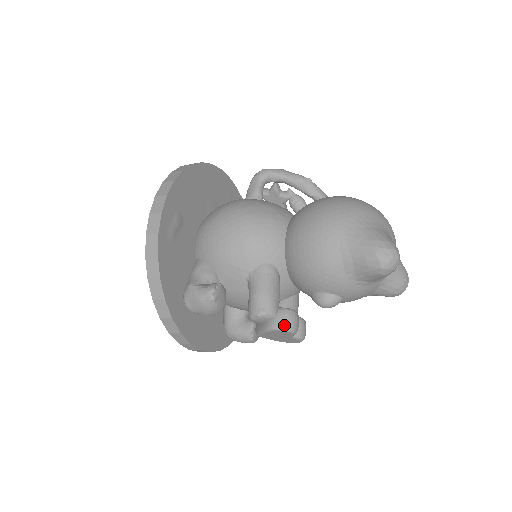
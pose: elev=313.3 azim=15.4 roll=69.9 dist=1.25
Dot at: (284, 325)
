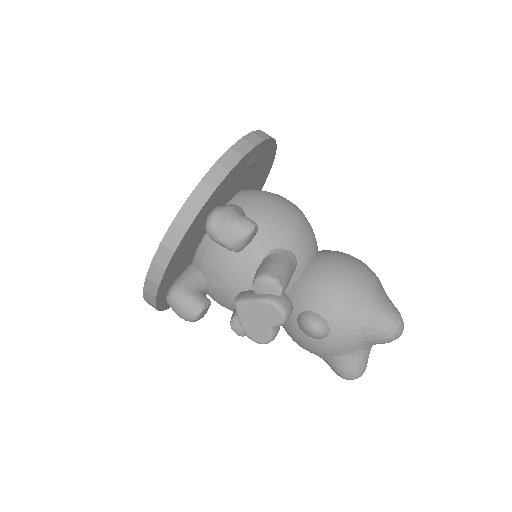
Dot at: (285, 307)
